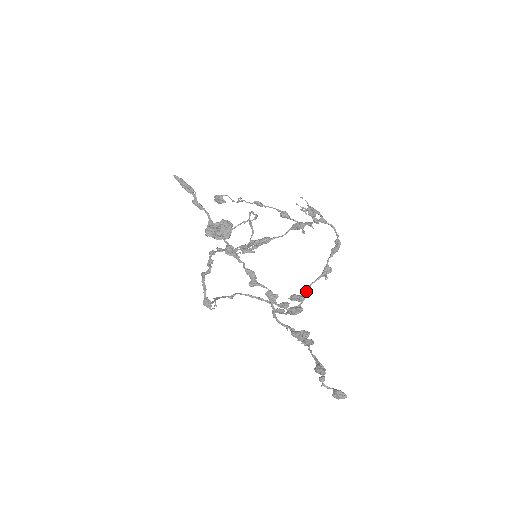
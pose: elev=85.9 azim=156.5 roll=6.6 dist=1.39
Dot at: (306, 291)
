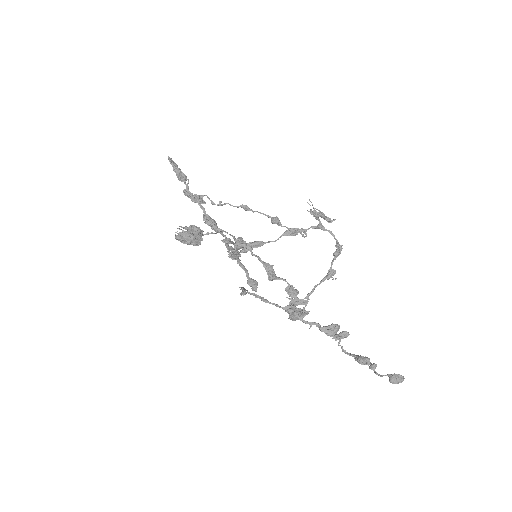
Dot at: occluded
